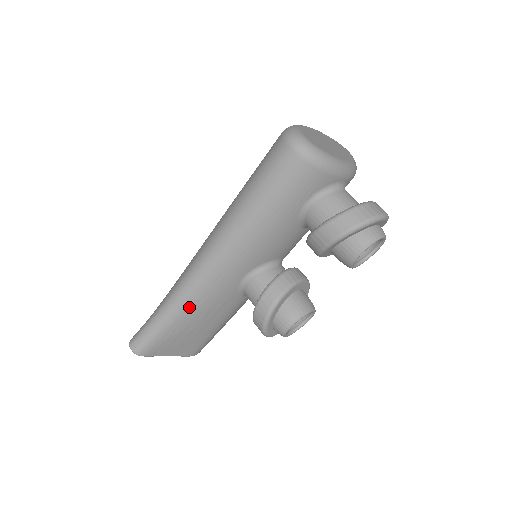
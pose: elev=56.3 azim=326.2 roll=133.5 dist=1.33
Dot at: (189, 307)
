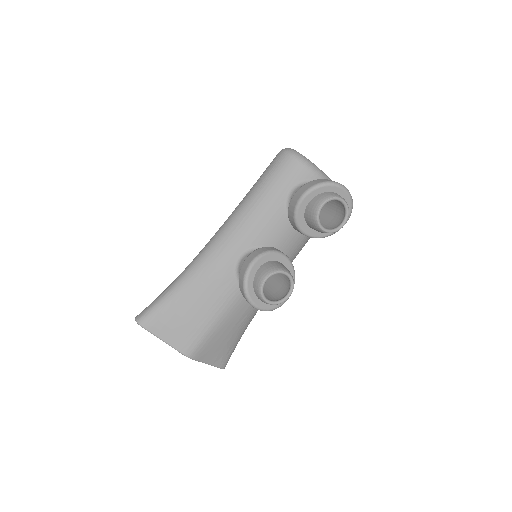
Dot at: (192, 279)
